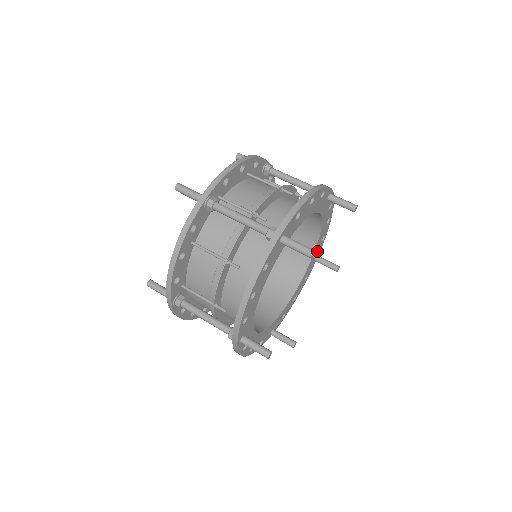
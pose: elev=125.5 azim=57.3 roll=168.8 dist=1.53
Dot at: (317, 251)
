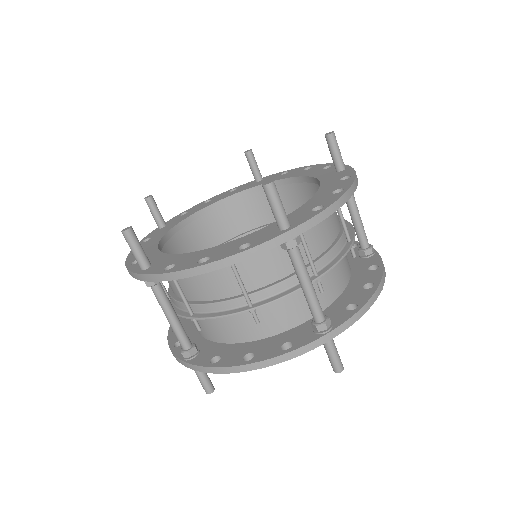
Dot at: occluded
